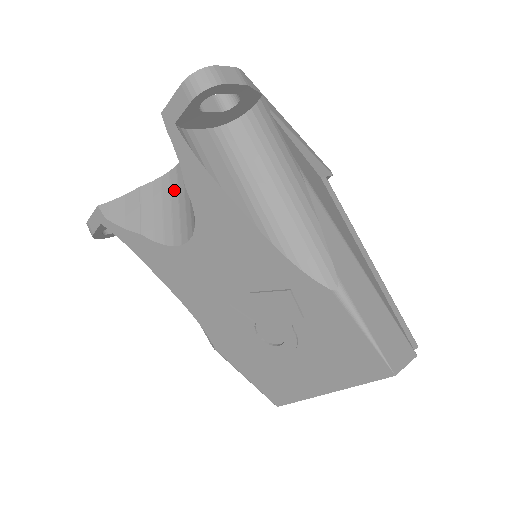
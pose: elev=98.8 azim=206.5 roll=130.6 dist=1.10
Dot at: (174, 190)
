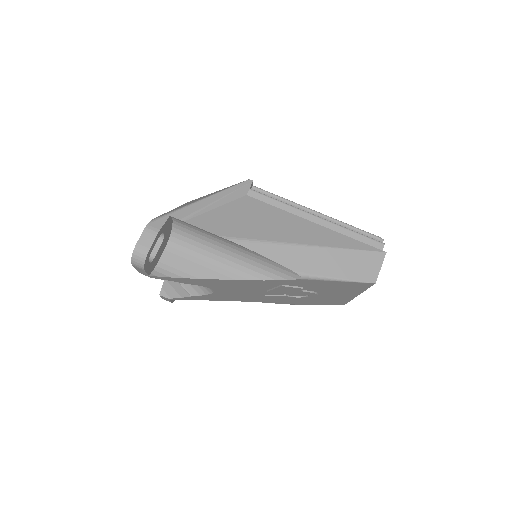
Dot at: occluded
